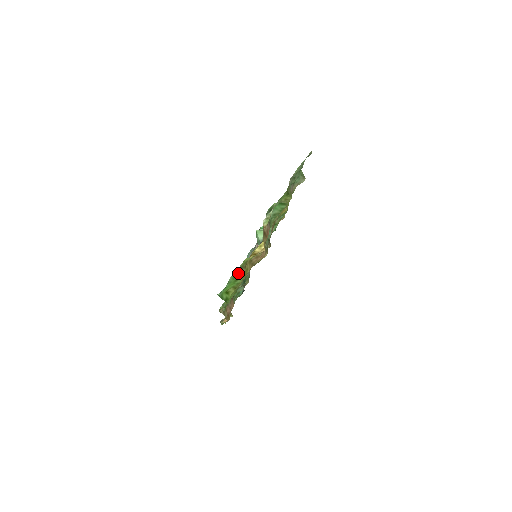
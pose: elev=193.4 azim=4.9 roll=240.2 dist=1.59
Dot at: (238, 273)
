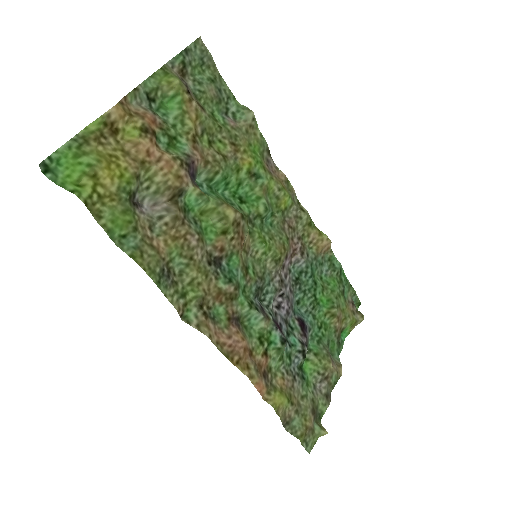
Dot at: (79, 145)
